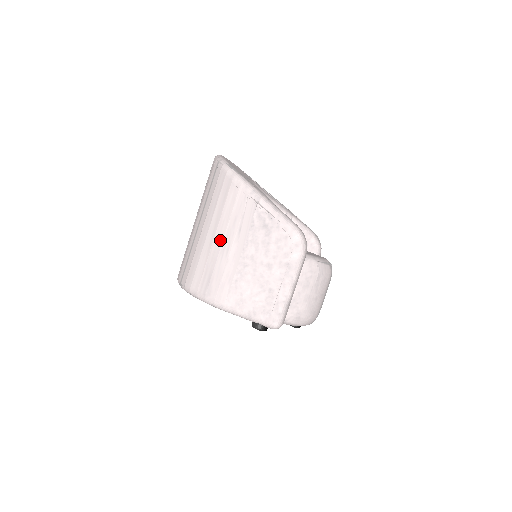
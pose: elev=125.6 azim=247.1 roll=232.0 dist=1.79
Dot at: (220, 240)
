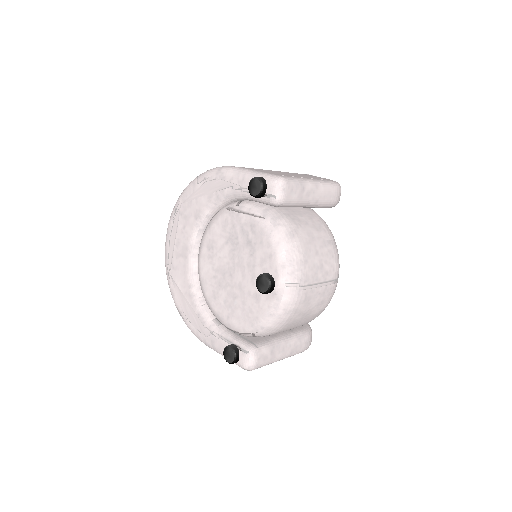
Dot at: occluded
